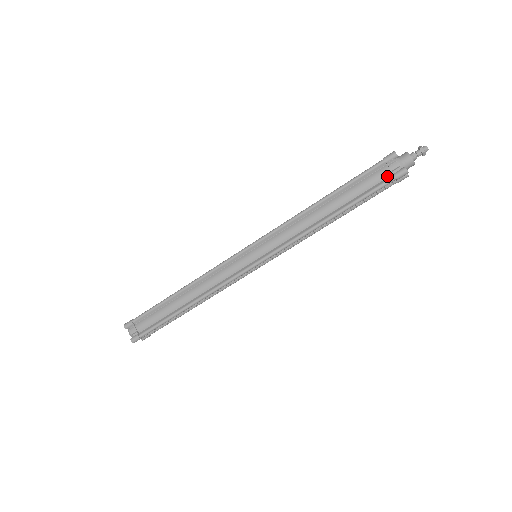
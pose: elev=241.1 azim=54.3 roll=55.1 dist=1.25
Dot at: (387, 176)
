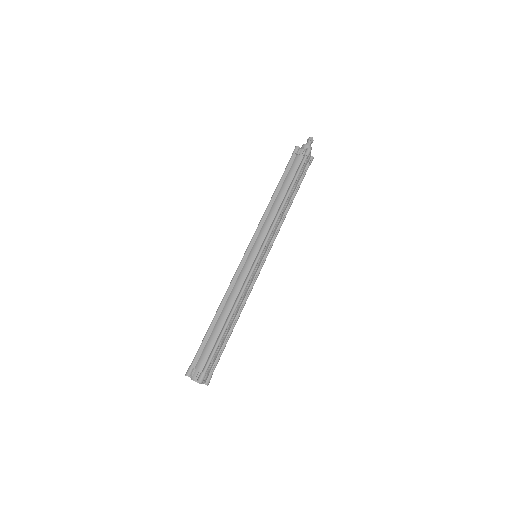
Dot at: (301, 159)
